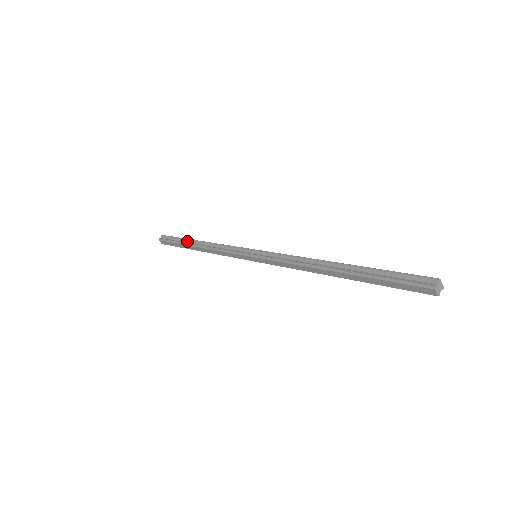
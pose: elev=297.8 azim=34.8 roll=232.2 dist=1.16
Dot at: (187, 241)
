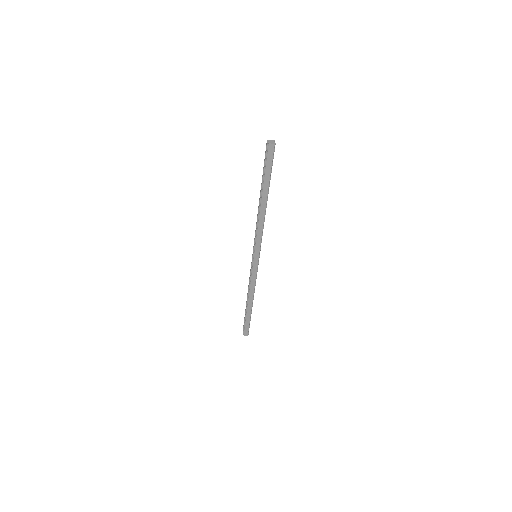
Dot at: (246, 310)
